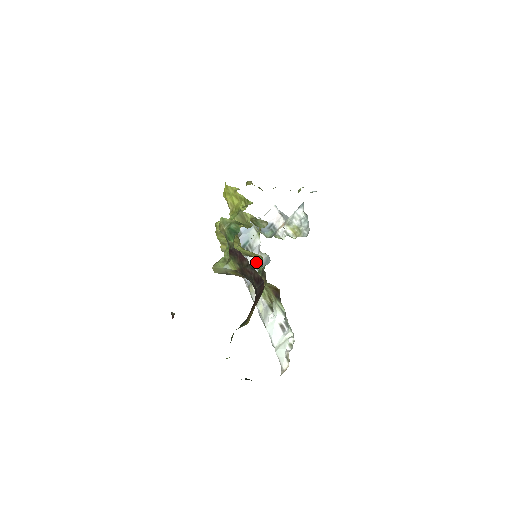
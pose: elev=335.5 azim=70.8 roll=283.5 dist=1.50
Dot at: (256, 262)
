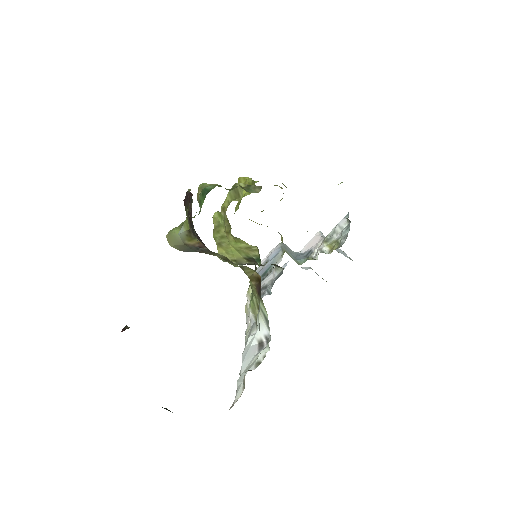
Dot at: (269, 283)
